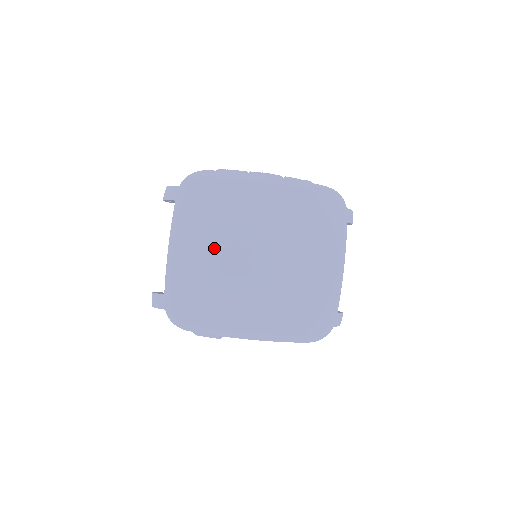
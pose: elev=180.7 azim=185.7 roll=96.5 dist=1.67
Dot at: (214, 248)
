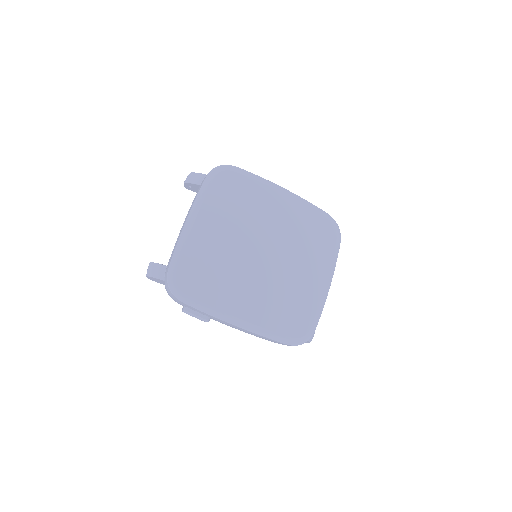
Dot at: (229, 233)
